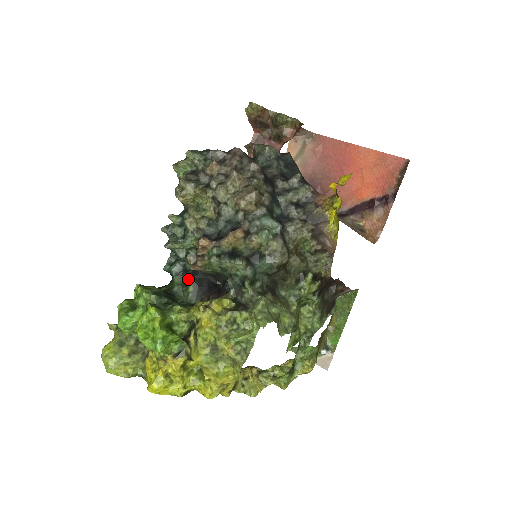
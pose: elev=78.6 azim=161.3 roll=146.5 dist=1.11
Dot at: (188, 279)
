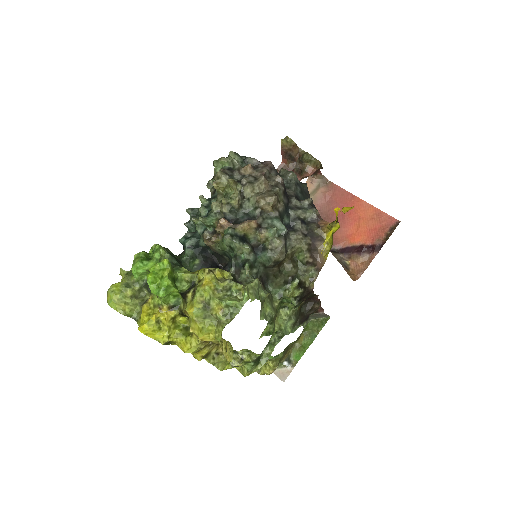
Dot at: (197, 253)
